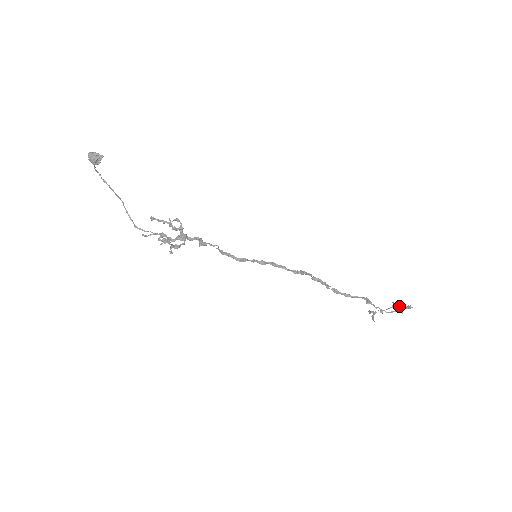
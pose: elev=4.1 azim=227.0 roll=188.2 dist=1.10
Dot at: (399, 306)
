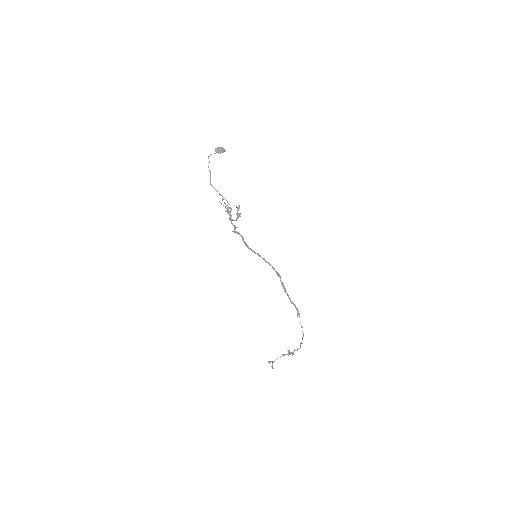
Dot at: (290, 352)
